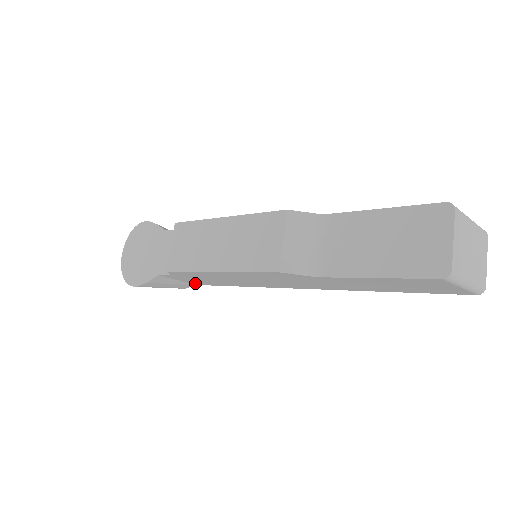
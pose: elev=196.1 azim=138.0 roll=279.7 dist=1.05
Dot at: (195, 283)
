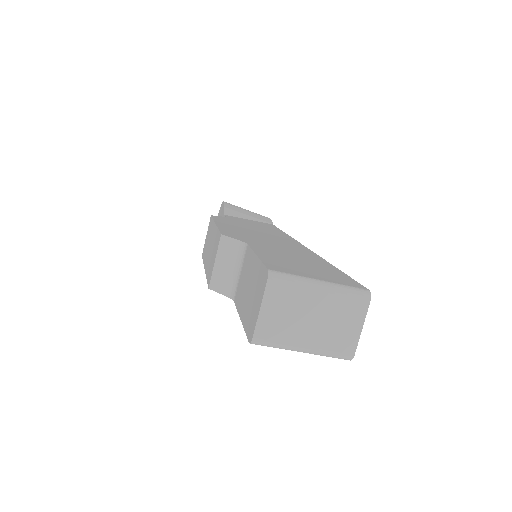
Dot at: occluded
